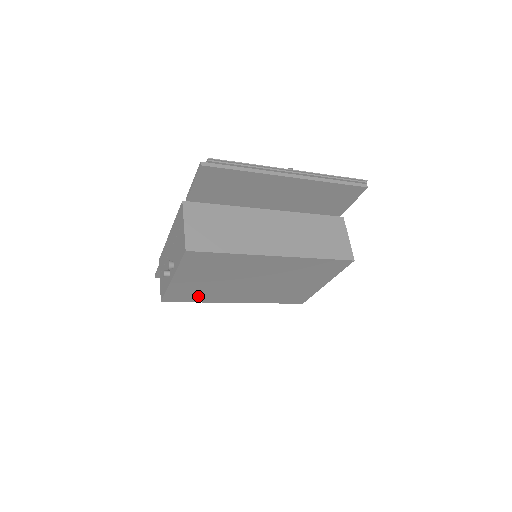
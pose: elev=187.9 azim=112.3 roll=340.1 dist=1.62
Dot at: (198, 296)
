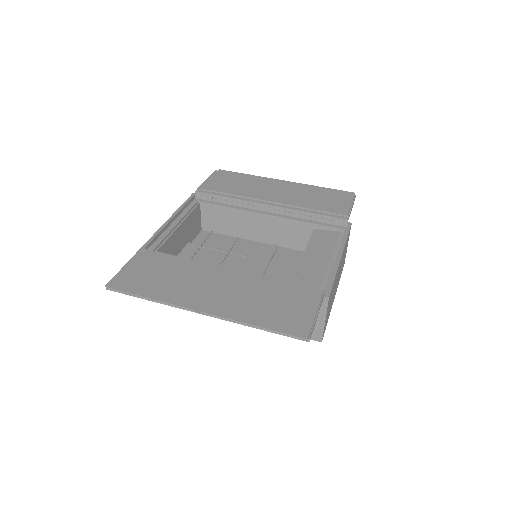
Dot at: occluded
